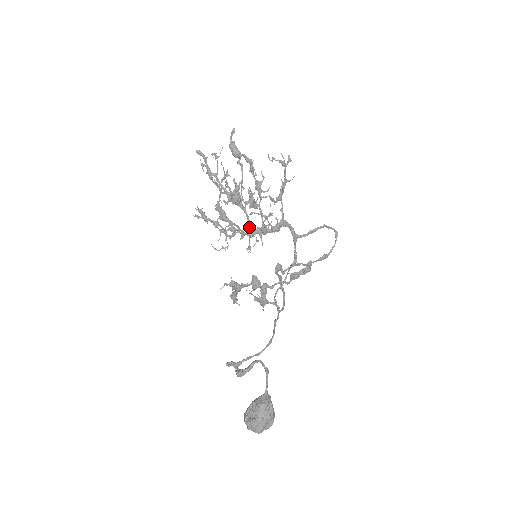
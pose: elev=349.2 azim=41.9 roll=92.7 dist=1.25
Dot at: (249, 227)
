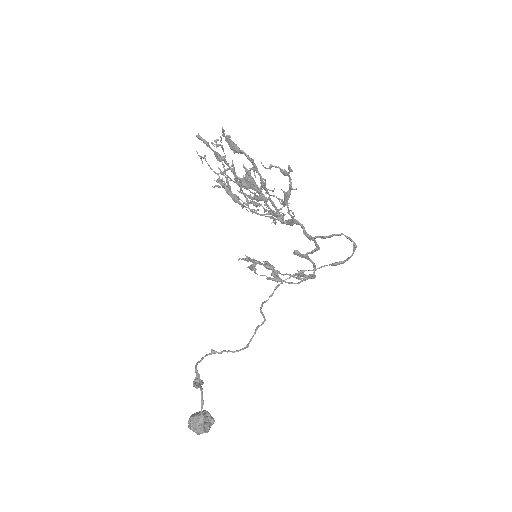
Dot at: (268, 208)
